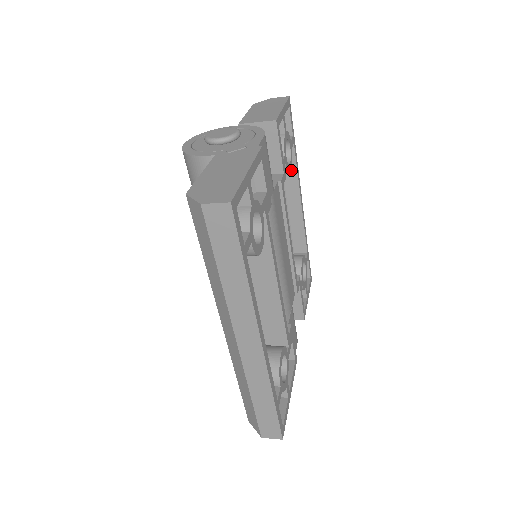
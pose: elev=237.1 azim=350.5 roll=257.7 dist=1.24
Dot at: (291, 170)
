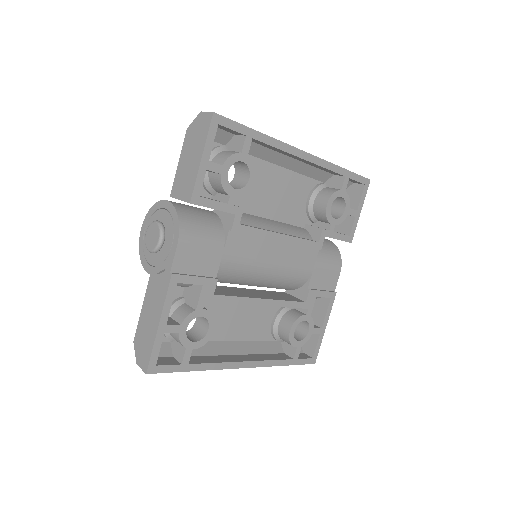
Dot at: (271, 147)
